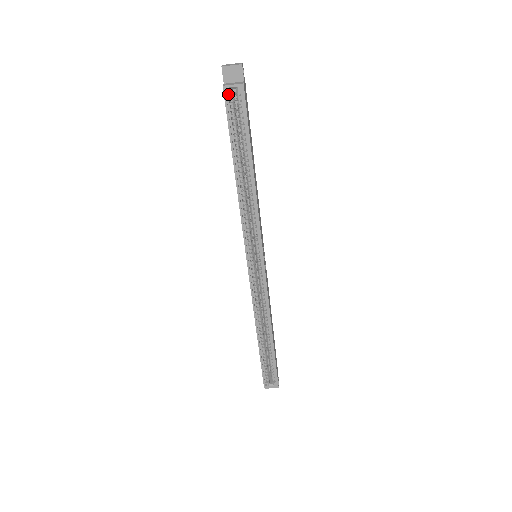
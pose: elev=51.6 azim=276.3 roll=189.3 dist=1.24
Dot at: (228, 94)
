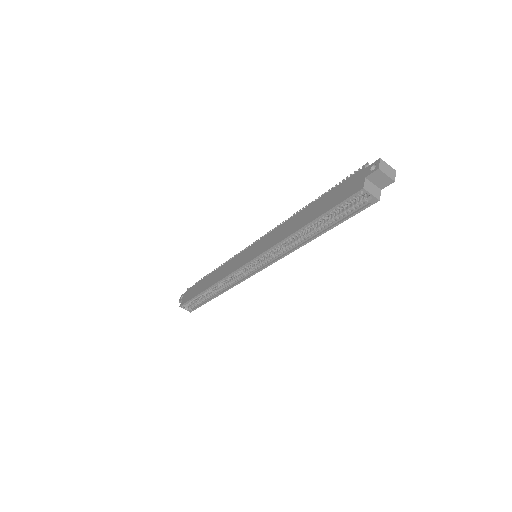
Dot at: (360, 190)
